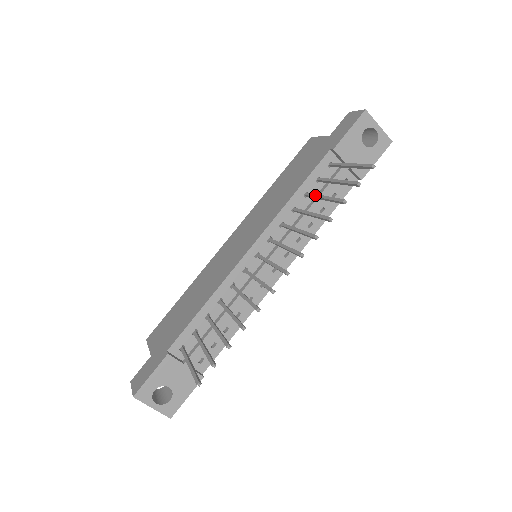
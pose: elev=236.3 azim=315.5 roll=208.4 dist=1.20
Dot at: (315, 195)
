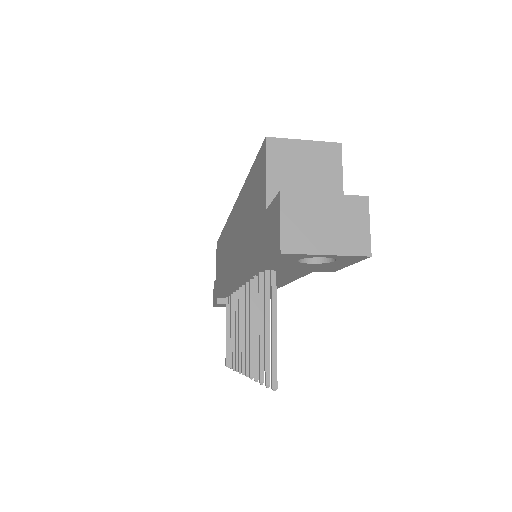
Dot at: occluded
